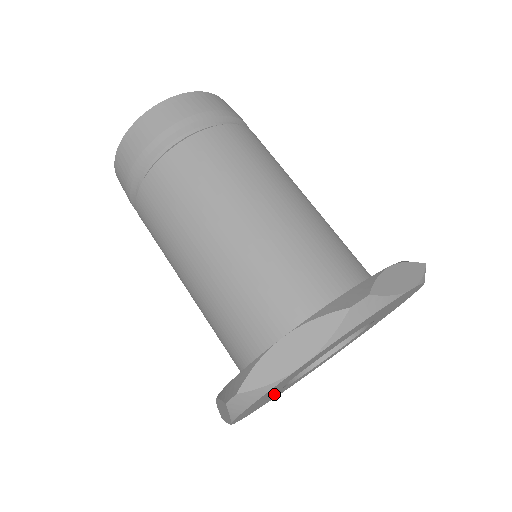
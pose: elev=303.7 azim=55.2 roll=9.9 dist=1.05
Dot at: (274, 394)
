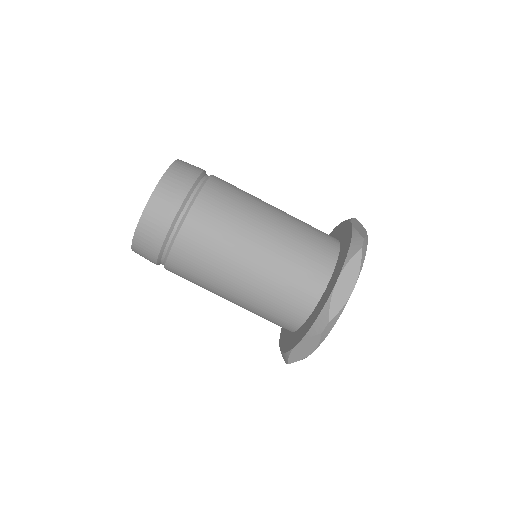
Dot at: occluded
